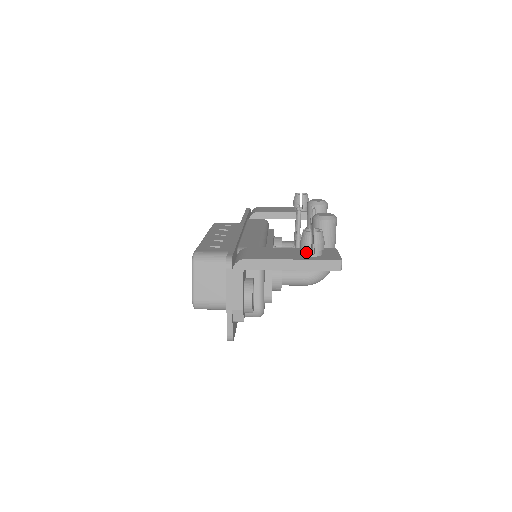
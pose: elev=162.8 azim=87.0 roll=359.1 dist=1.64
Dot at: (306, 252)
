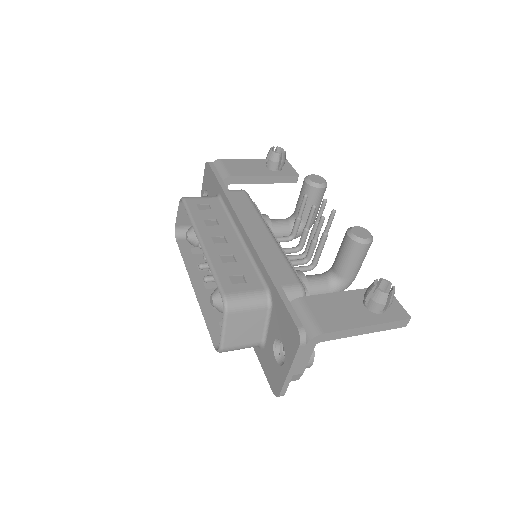
Dot at: (375, 310)
